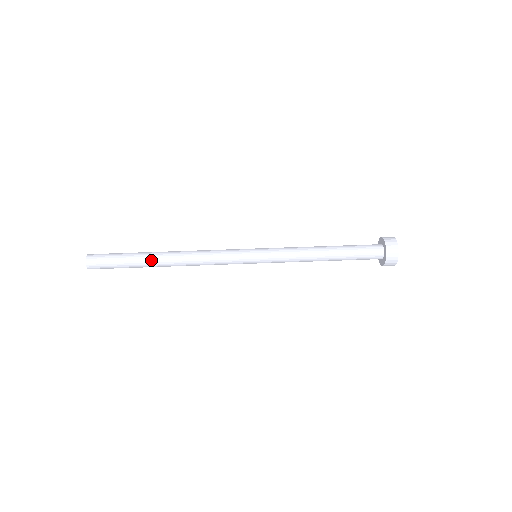
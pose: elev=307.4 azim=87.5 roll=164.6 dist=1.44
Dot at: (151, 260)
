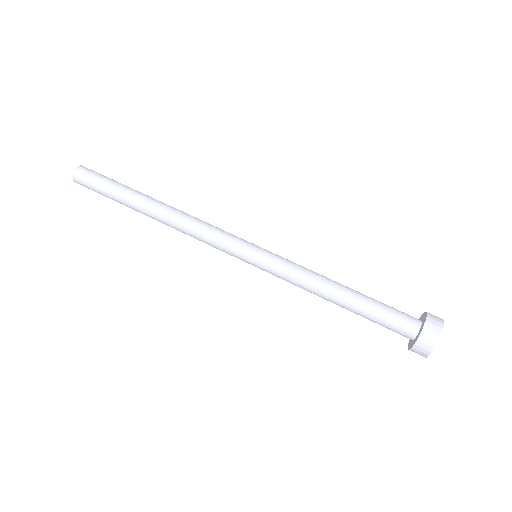
Dot at: (138, 202)
